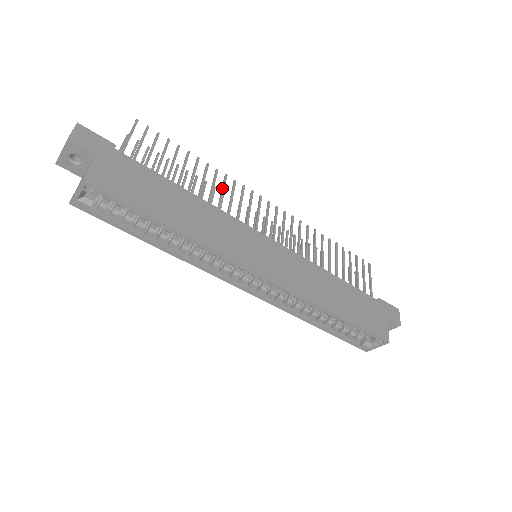
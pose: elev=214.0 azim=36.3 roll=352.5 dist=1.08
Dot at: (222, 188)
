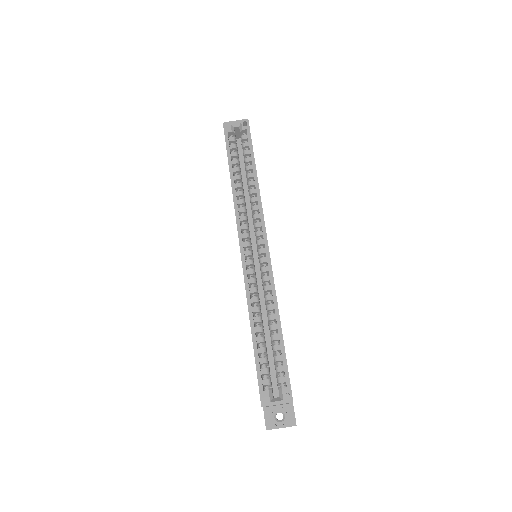
Dot at: occluded
